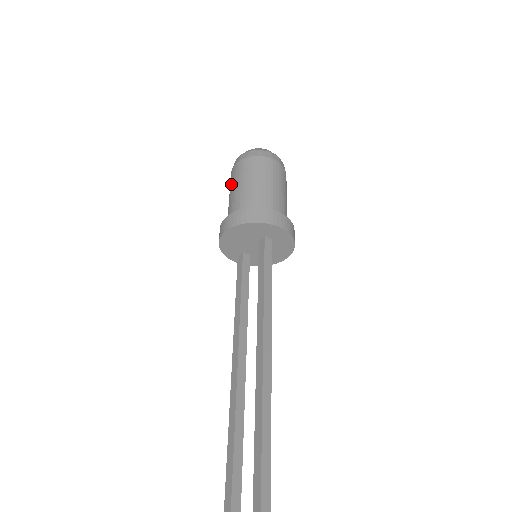
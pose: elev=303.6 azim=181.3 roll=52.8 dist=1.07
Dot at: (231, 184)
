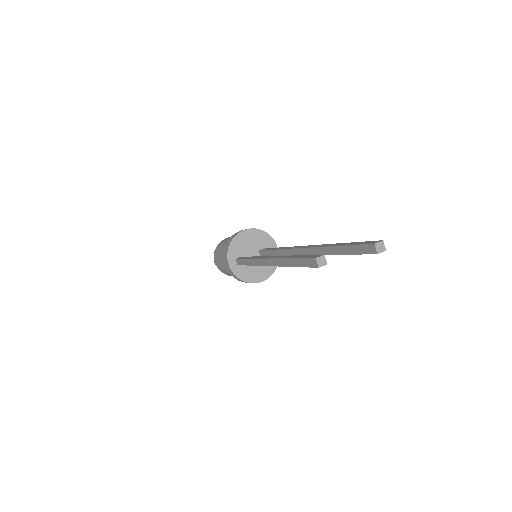
Dot at: (227, 239)
